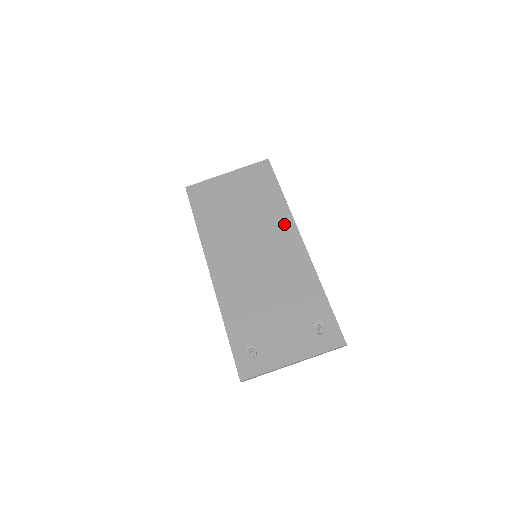
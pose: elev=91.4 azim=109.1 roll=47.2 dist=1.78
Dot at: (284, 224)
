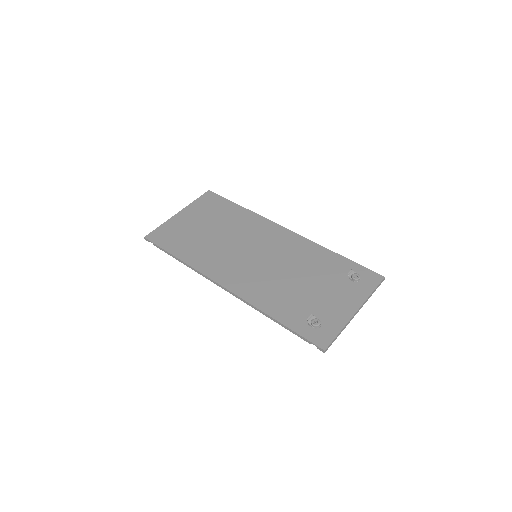
Dot at: (261, 225)
